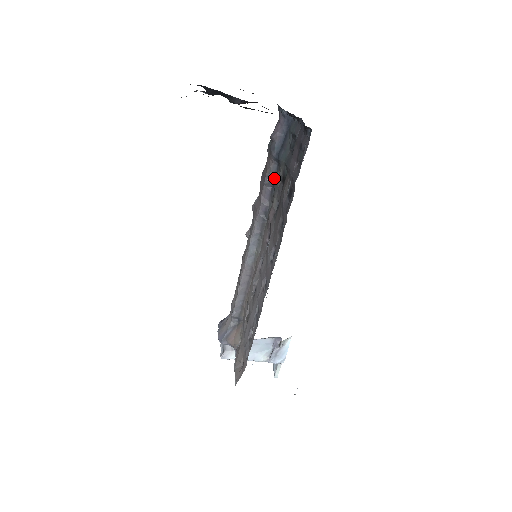
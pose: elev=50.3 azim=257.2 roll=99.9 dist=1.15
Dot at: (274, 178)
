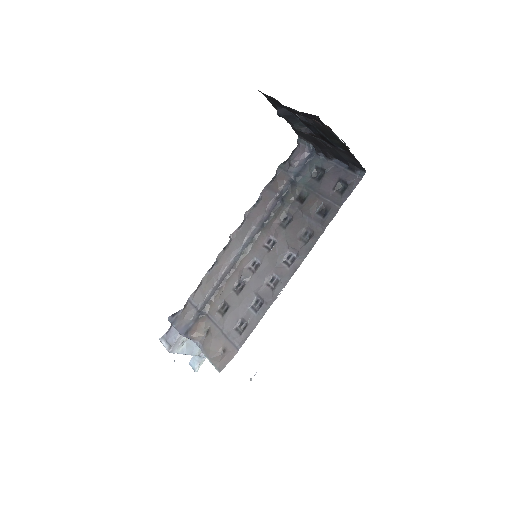
Dot at: (284, 195)
